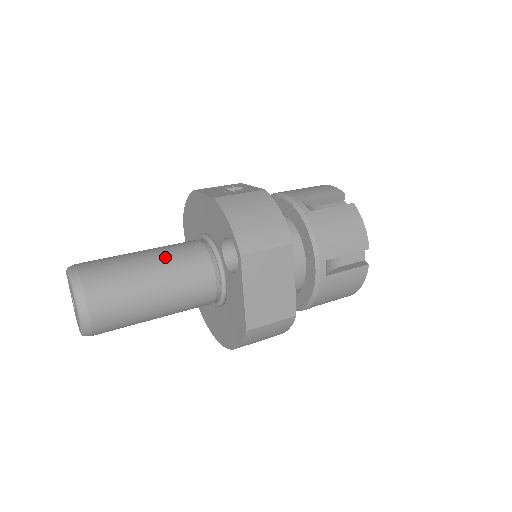
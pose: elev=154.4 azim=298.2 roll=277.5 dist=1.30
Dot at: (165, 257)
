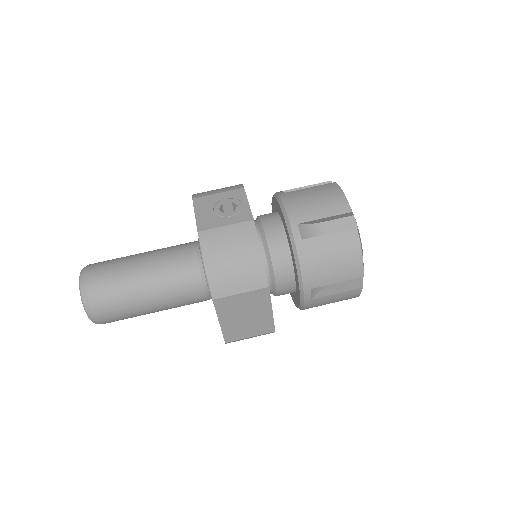
Dot at: (159, 271)
